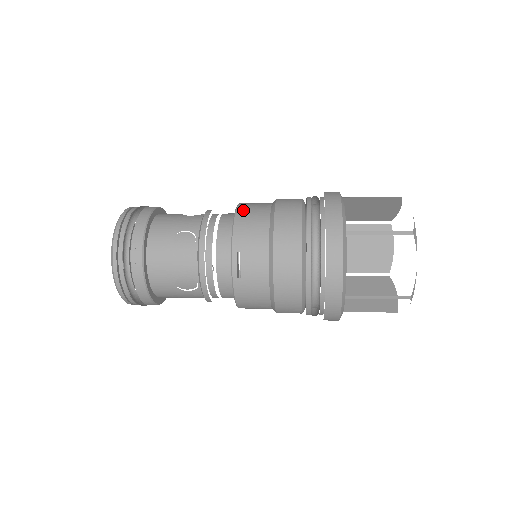
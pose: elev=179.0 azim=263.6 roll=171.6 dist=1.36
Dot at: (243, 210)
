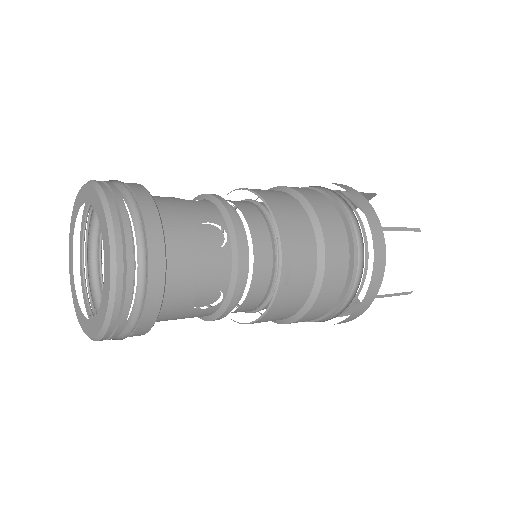
Dot at: (269, 197)
